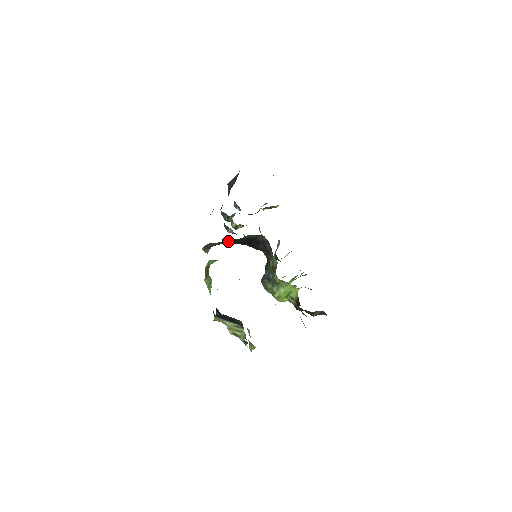
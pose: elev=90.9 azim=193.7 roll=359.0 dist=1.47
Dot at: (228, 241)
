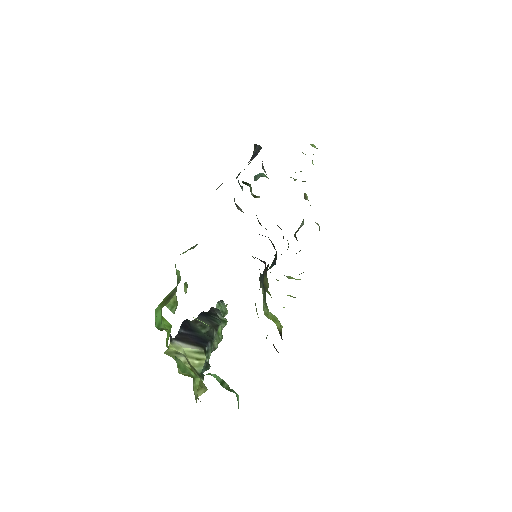
Dot at: occluded
